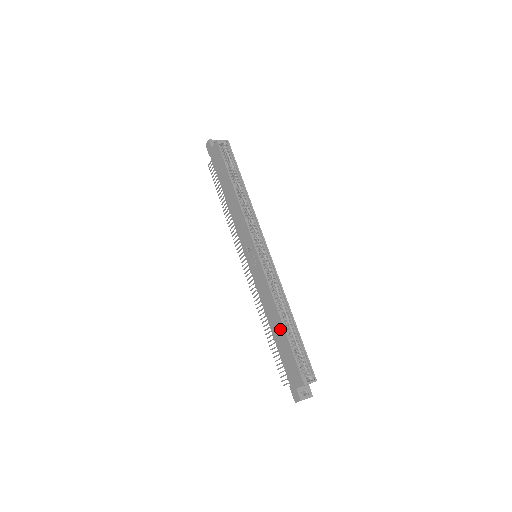
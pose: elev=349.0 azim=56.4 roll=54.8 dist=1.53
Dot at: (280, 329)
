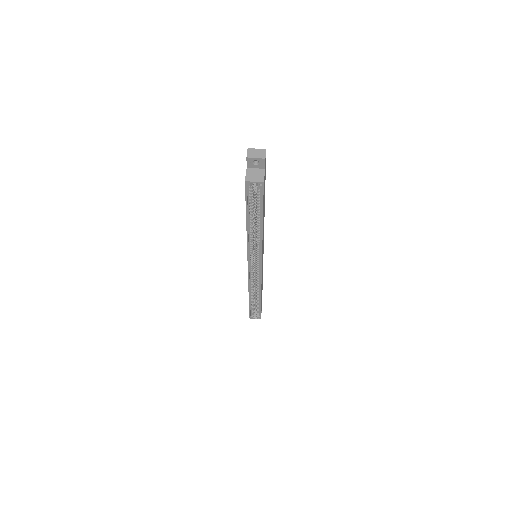
Dot at: occluded
